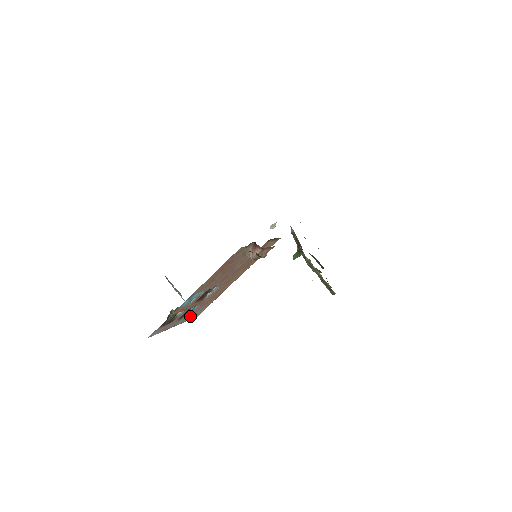
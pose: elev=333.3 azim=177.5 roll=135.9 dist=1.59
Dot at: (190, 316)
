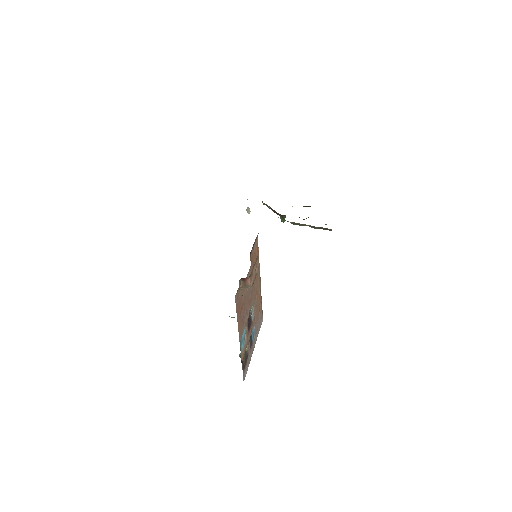
Dot at: (257, 331)
